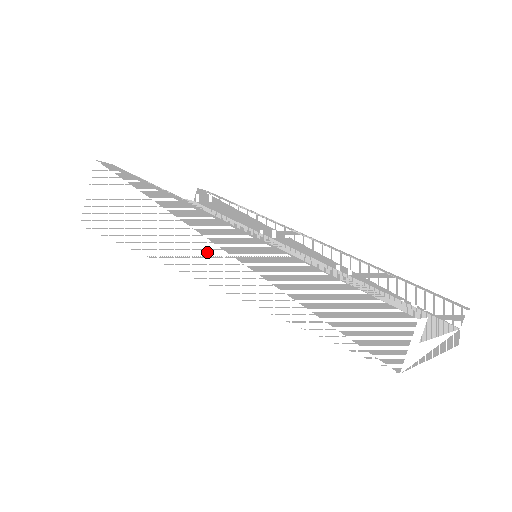
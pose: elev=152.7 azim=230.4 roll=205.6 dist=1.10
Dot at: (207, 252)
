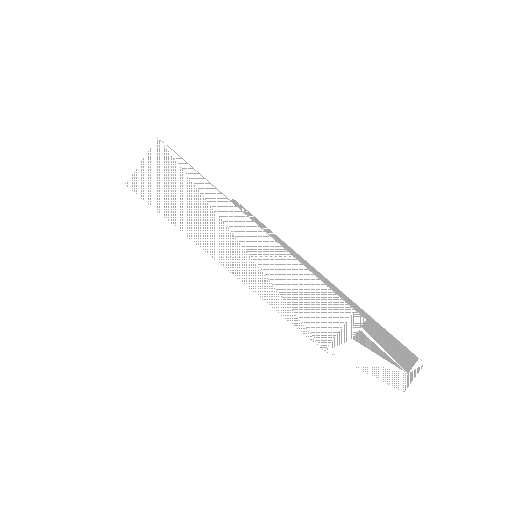
Dot at: (214, 225)
